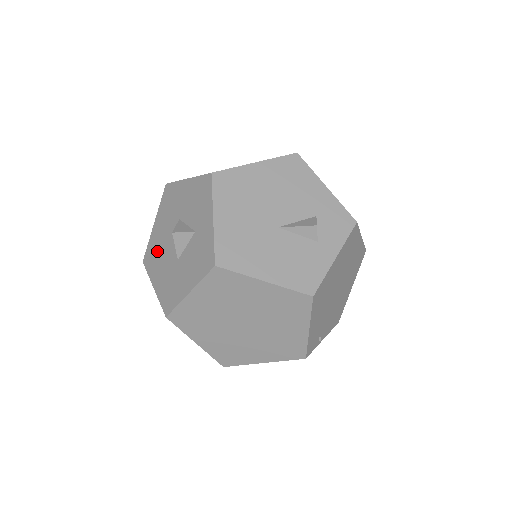
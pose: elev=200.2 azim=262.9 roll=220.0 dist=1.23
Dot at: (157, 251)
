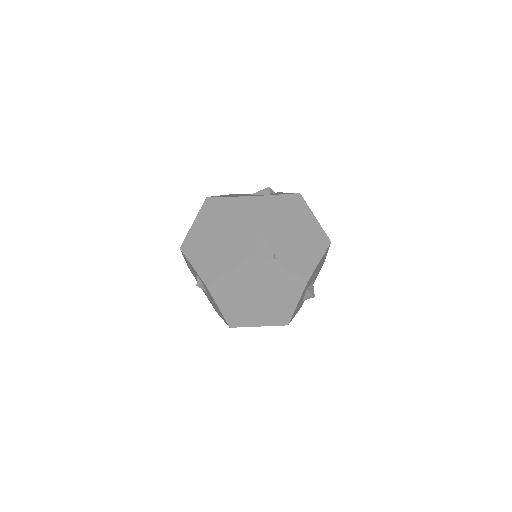
Dot at: occluded
